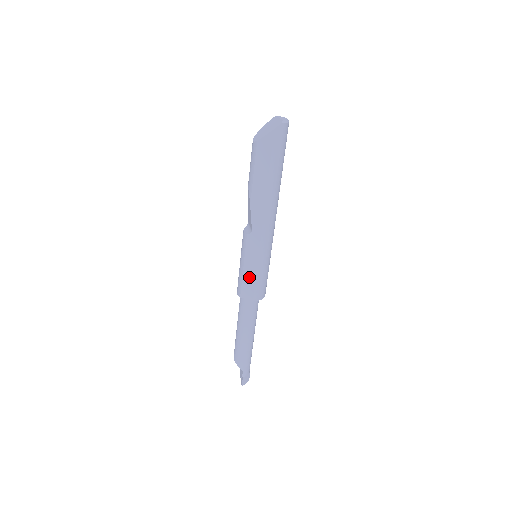
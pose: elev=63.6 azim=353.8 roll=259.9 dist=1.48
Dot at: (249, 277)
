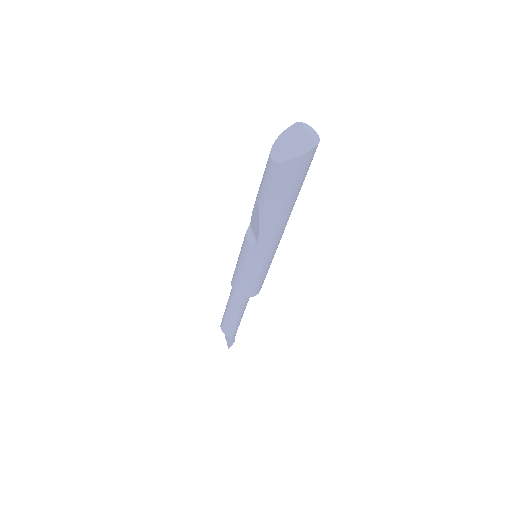
Dot at: (249, 279)
